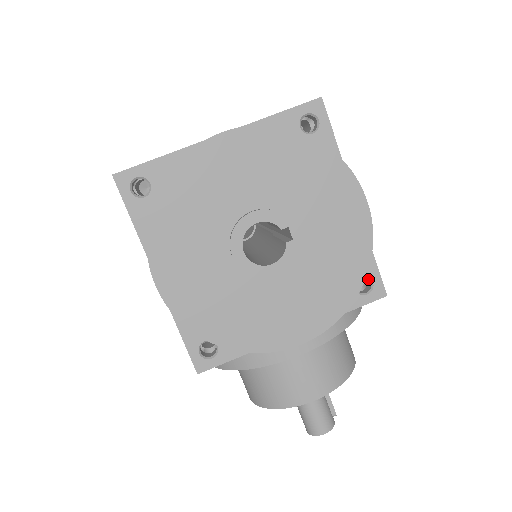
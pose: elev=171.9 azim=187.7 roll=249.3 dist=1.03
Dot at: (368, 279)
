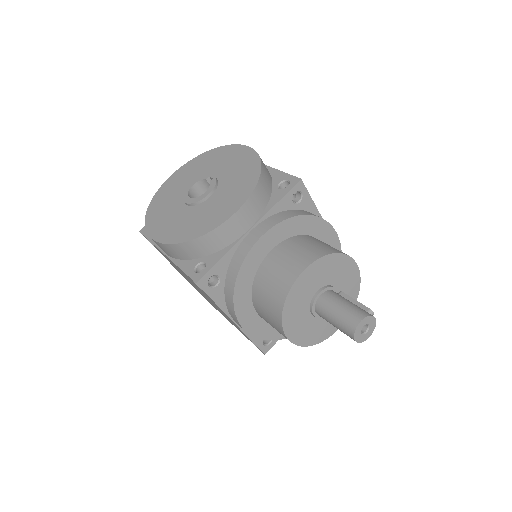
Dot at: (286, 182)
